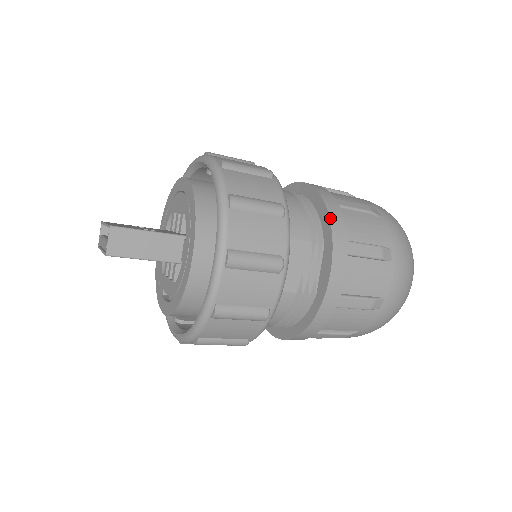
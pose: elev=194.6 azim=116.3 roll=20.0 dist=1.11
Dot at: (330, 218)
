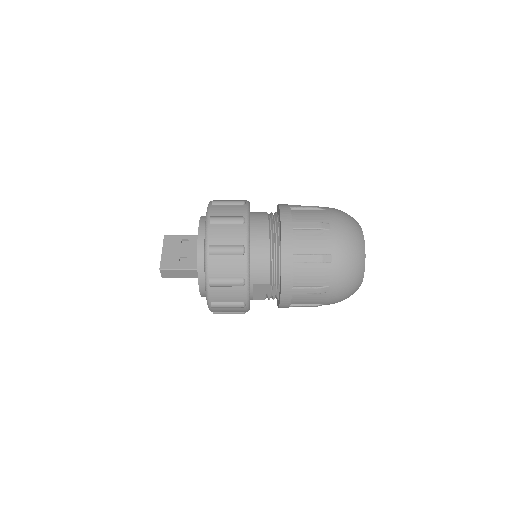
Dot at: (282, 276)
